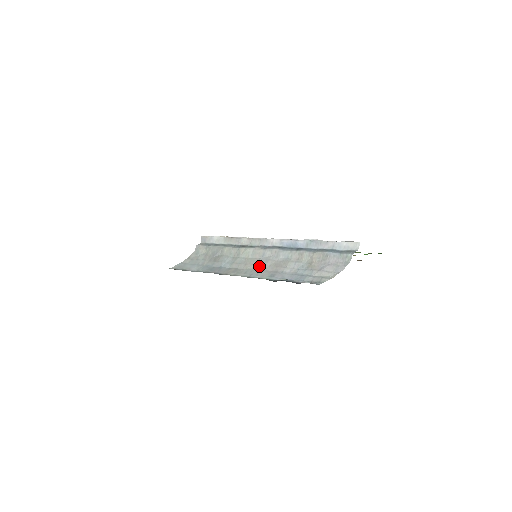
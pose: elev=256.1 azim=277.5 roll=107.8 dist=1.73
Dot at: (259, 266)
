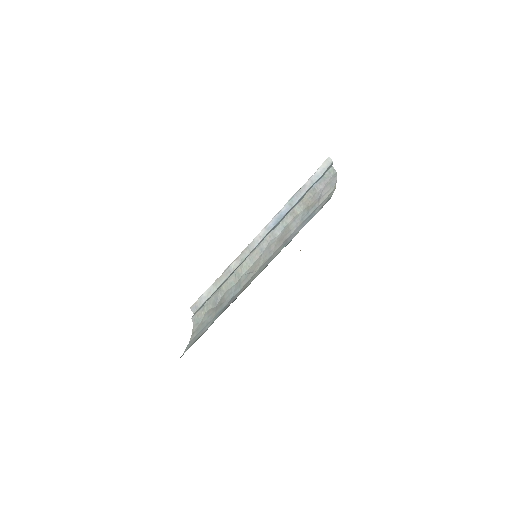
Dot at: (266, 257)
